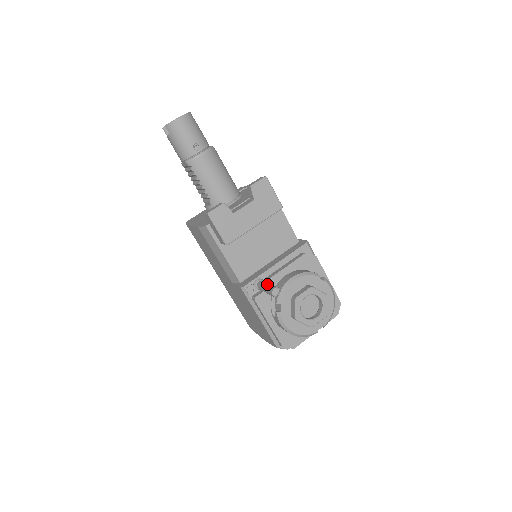
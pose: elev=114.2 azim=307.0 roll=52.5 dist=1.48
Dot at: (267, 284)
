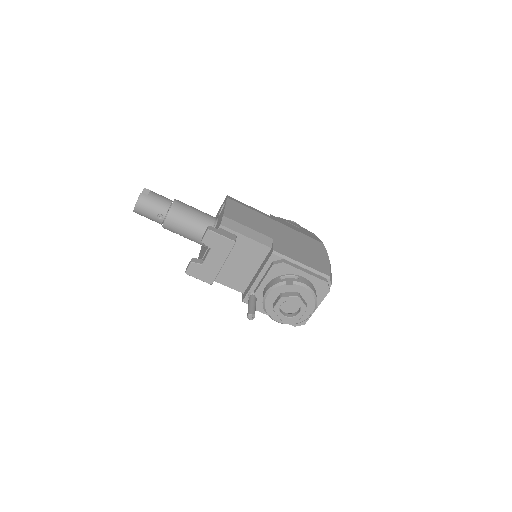
Dot at: (248, 306)
